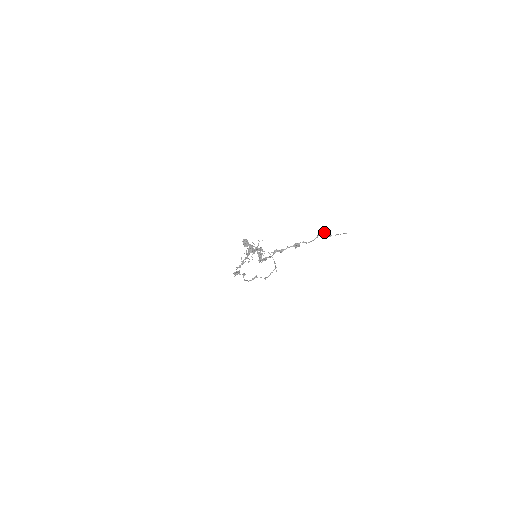
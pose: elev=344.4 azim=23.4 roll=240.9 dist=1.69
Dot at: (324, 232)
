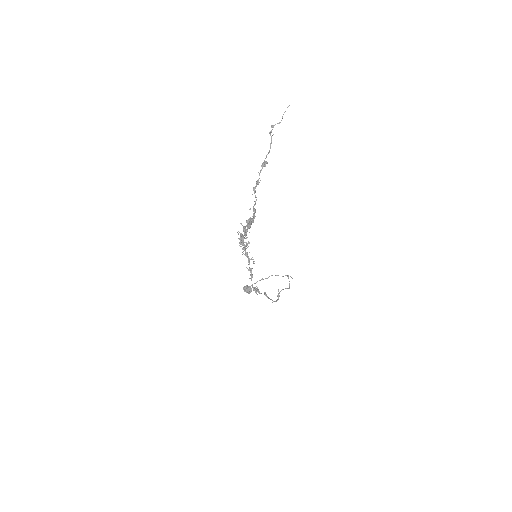
Dot at: (272, 126)
